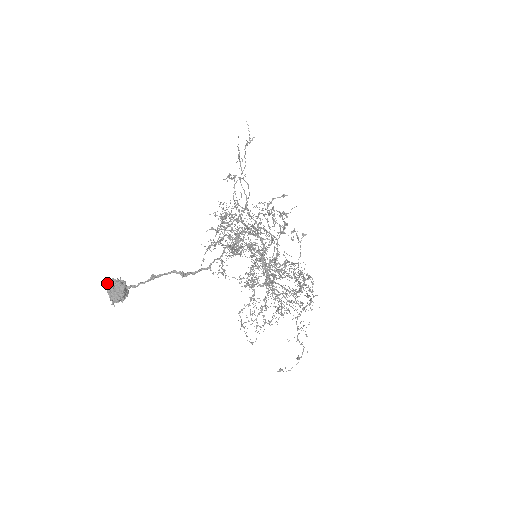
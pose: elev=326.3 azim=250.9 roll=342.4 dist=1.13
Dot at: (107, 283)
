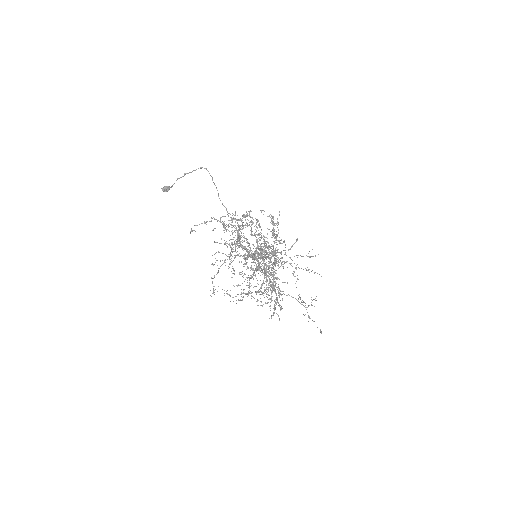
Dot at: occluded
